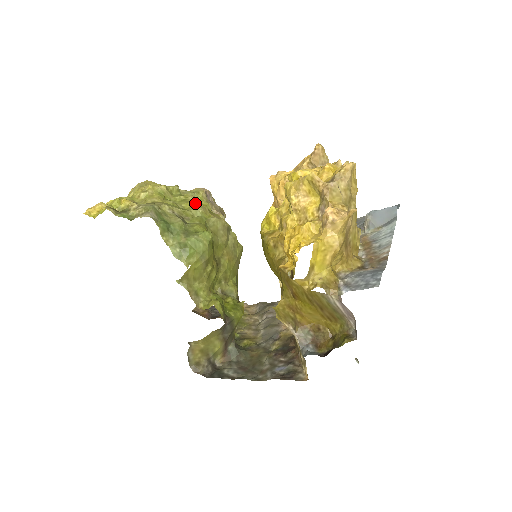
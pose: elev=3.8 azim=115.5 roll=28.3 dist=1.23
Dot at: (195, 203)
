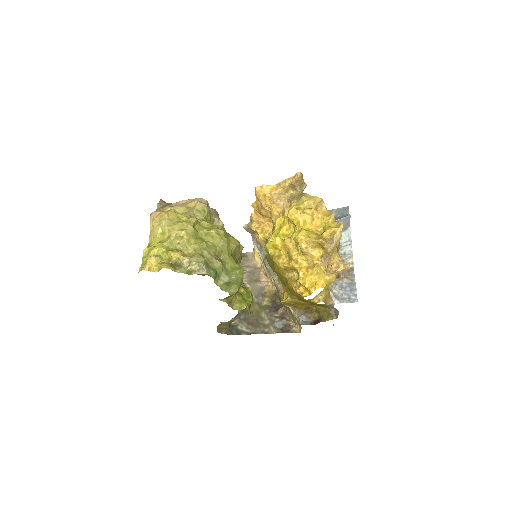
Dot at: (219, 238)
